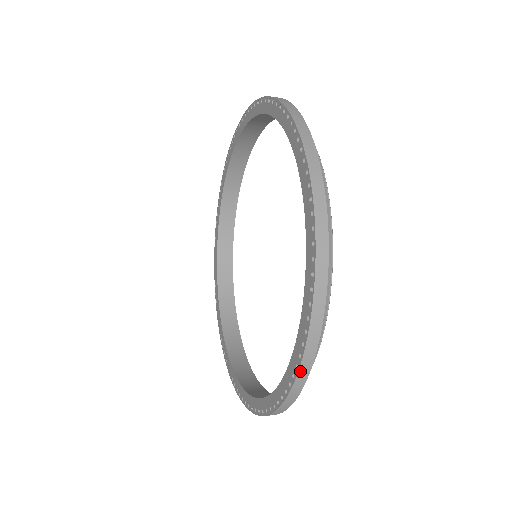
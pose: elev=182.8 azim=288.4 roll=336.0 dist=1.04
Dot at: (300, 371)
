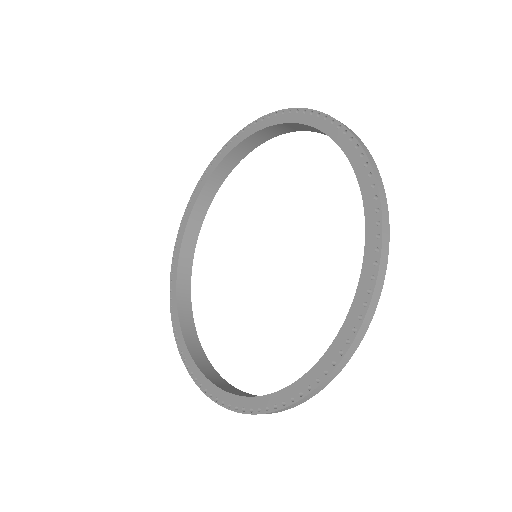
Dot at: (329, 376)
